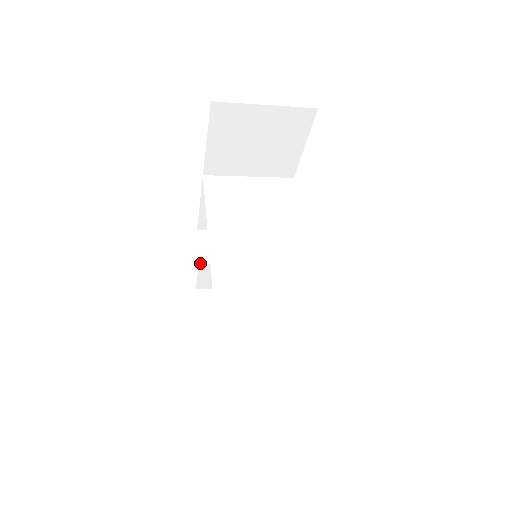
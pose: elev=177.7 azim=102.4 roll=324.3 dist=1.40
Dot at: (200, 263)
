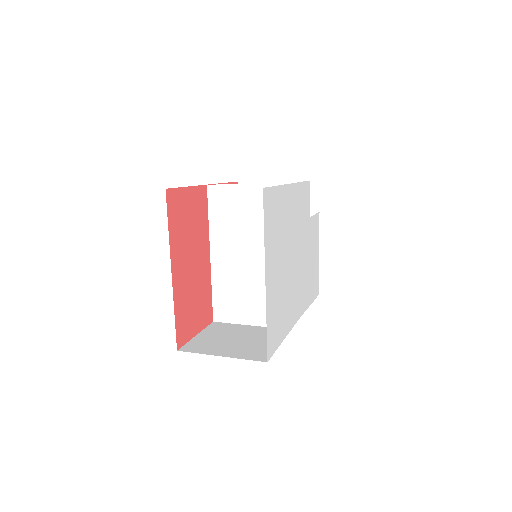
Dot at: occluded
